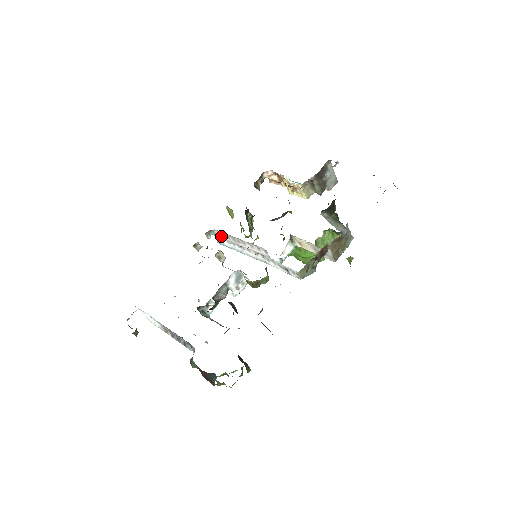
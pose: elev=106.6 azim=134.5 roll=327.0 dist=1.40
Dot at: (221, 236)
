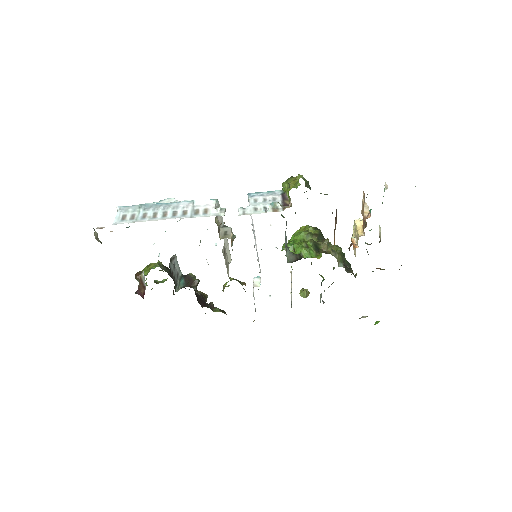
Dot at: occluded
